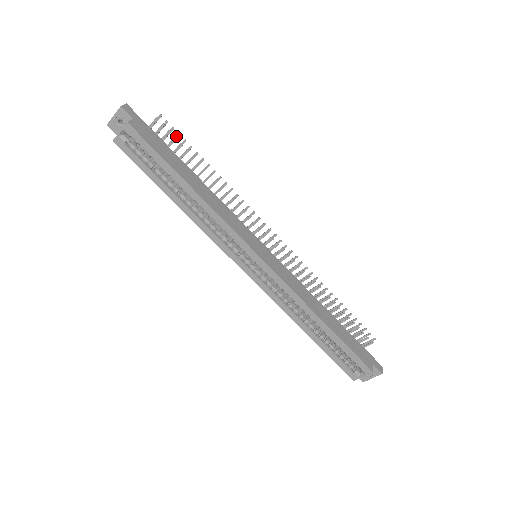
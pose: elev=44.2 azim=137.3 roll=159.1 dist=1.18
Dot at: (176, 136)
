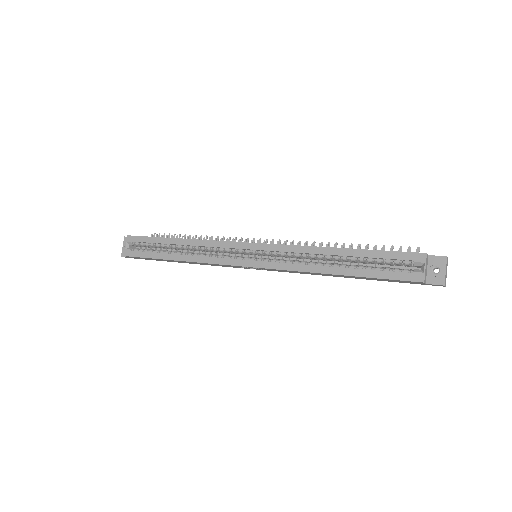
Dot at: (168, 237)
